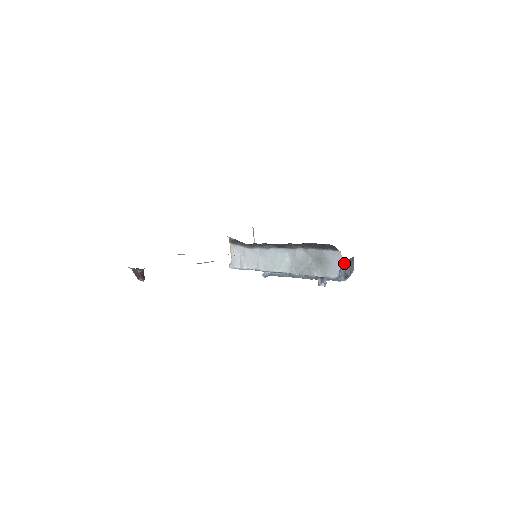
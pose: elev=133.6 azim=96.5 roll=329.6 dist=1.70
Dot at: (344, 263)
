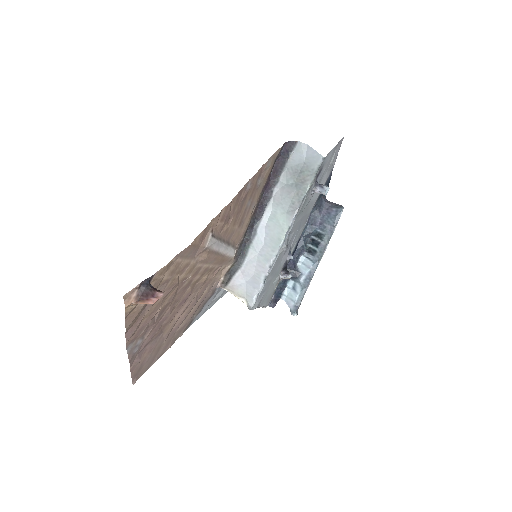
Dot at: (325, 202)
